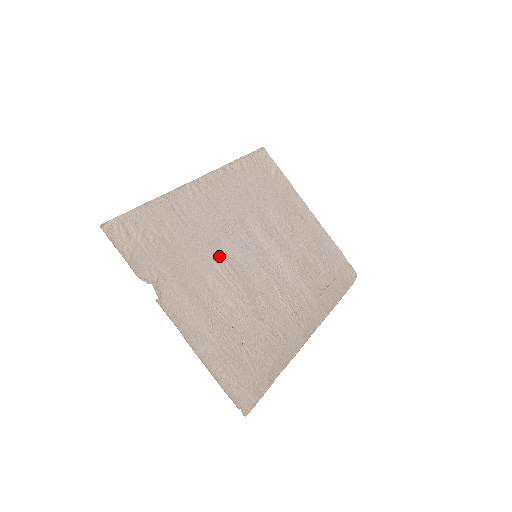
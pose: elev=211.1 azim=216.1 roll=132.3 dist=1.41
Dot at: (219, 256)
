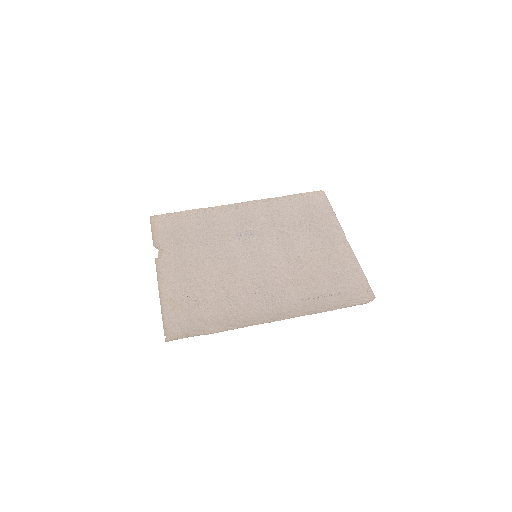
Dot at: (221, 248)
